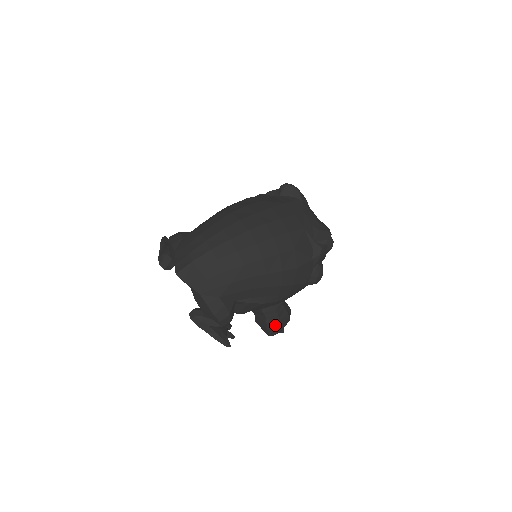
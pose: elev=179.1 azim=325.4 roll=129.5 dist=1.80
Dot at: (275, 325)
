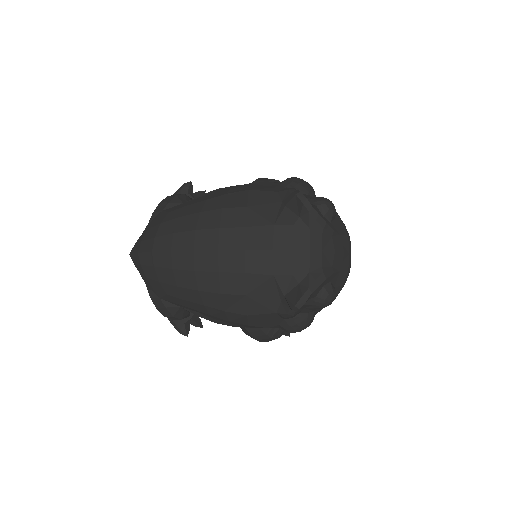
Dot at: (252, 337)
